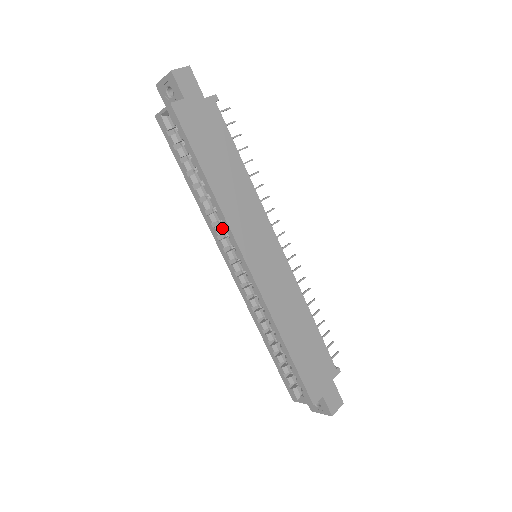
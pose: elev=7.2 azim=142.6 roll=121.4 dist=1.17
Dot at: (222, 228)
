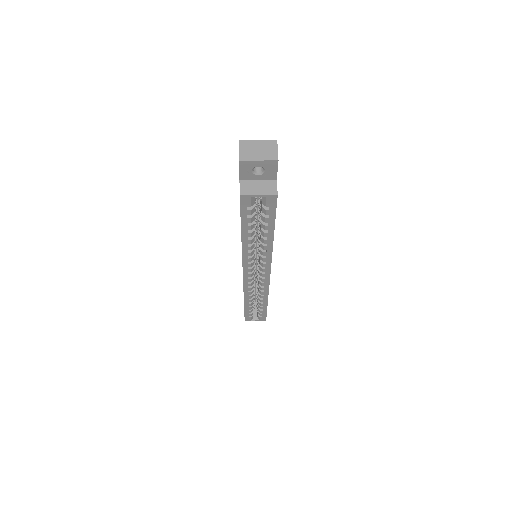
Dot at: occluded
